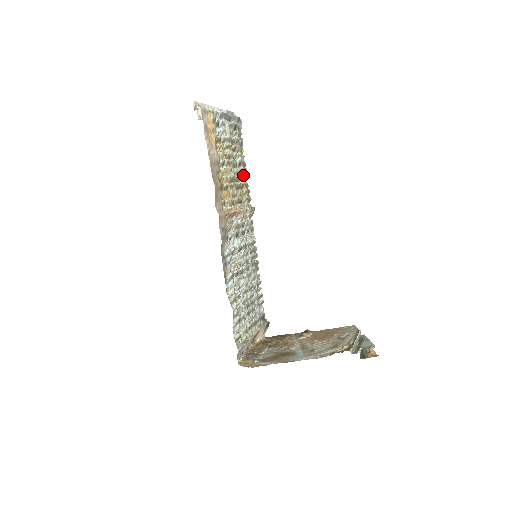
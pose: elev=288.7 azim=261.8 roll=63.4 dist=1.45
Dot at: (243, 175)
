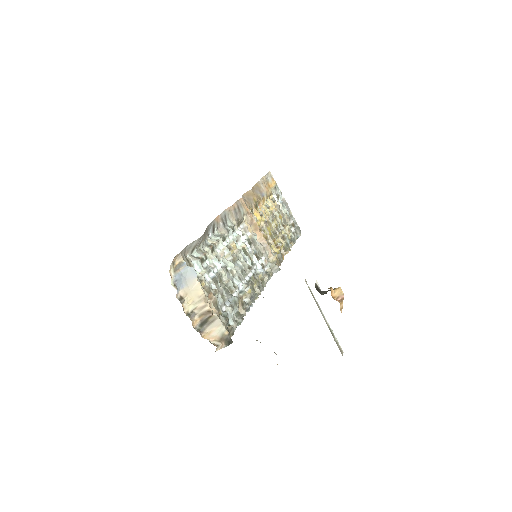
Dot at: (282, 243)
